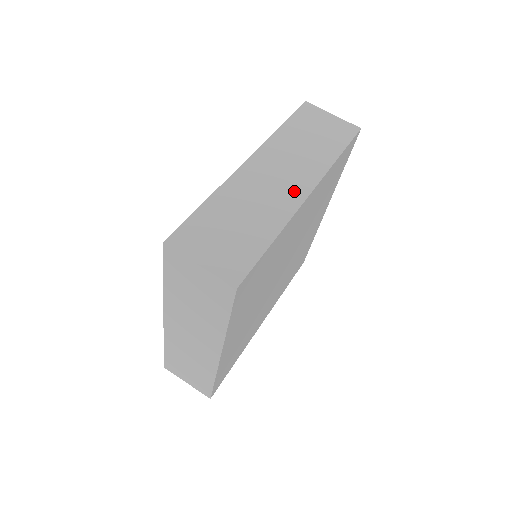
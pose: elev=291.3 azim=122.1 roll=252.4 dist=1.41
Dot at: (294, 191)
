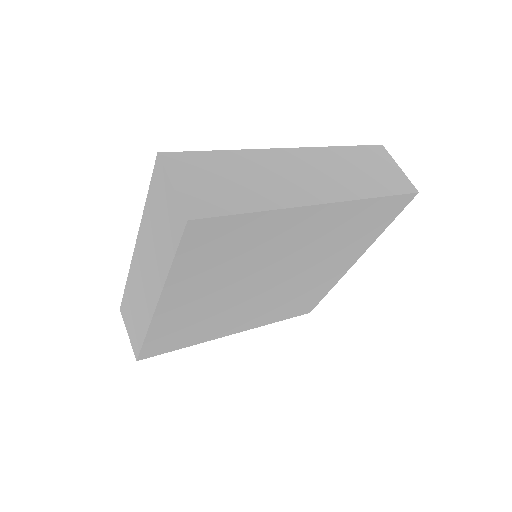
Dot at: (310, 193)
